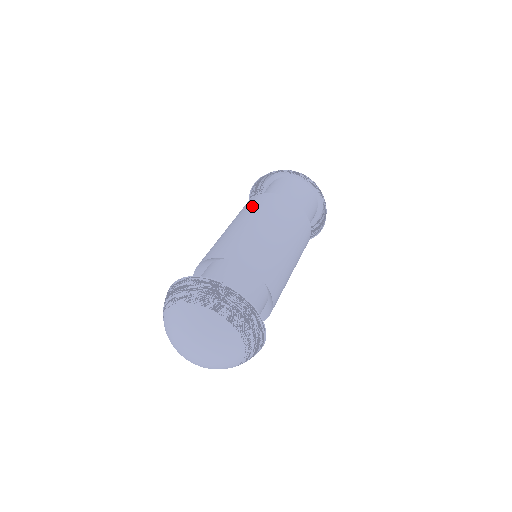
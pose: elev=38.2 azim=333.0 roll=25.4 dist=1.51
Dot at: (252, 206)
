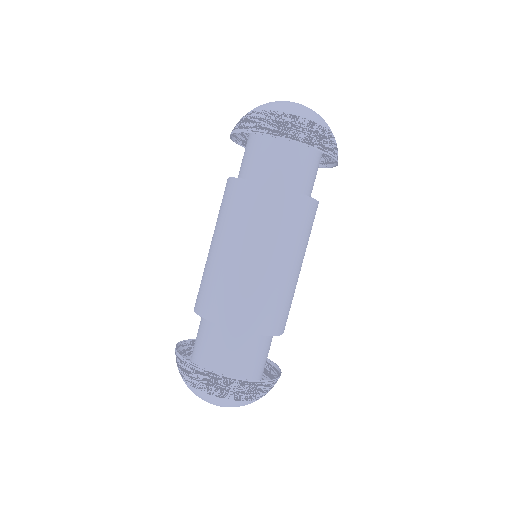
Dot at: (232, 211)
